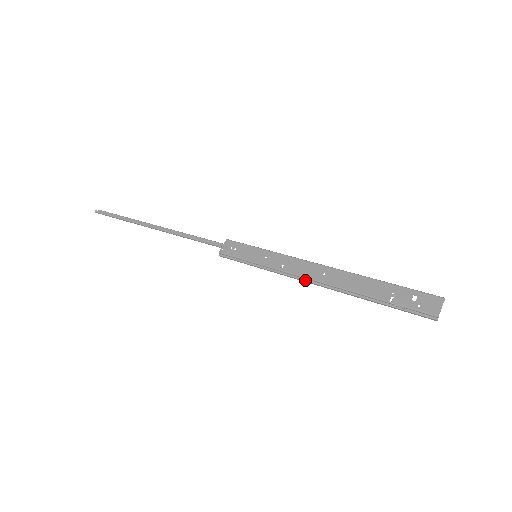
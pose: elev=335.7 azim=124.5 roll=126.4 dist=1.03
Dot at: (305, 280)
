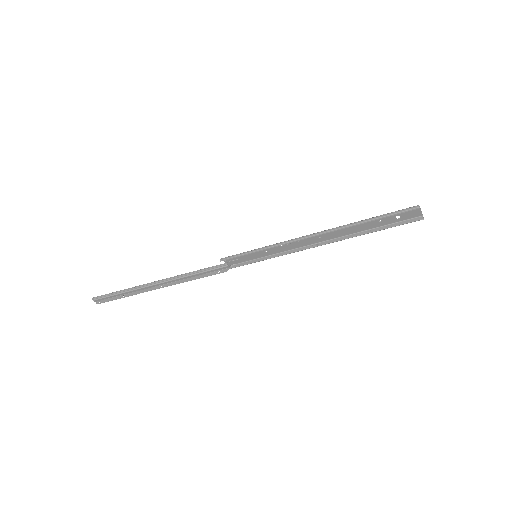
Dot at: (302, 237)
